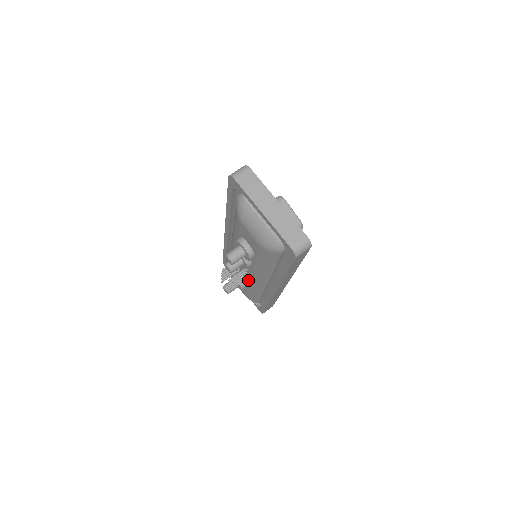
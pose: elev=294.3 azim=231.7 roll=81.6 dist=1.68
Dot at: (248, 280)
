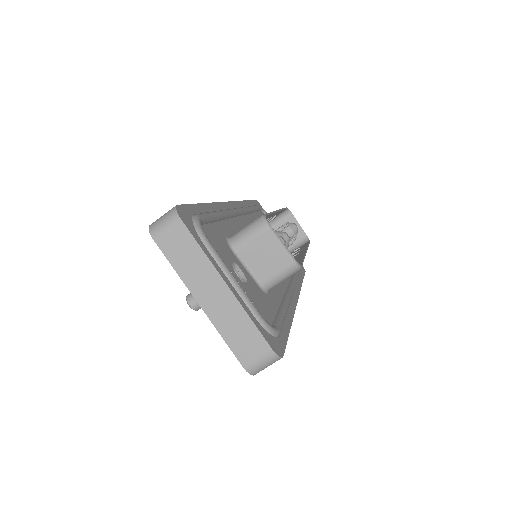
Dot at: occluded
